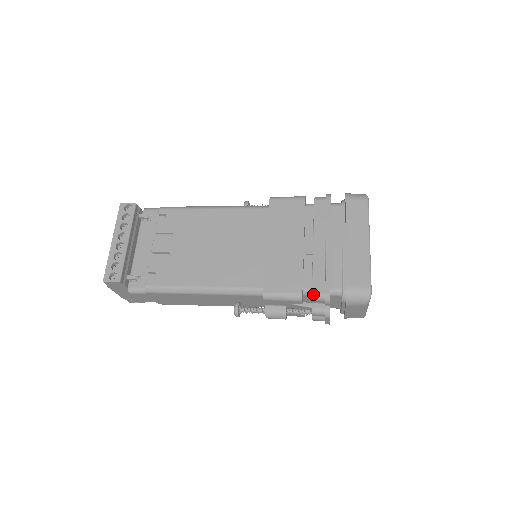
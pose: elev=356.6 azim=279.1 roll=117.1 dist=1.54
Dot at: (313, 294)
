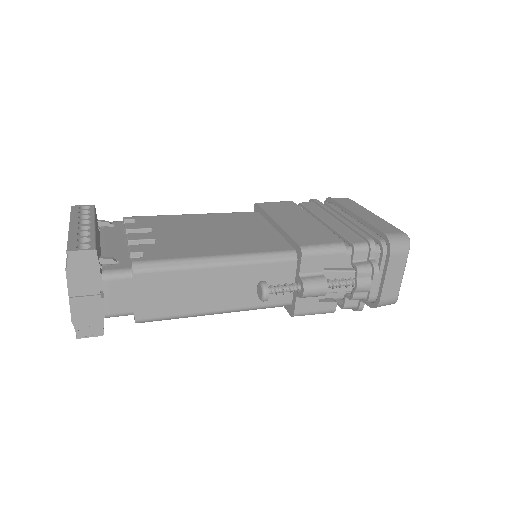
Dot at: (354, 244)
